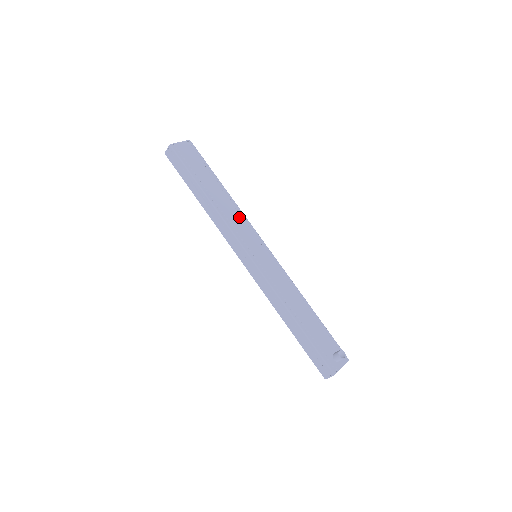
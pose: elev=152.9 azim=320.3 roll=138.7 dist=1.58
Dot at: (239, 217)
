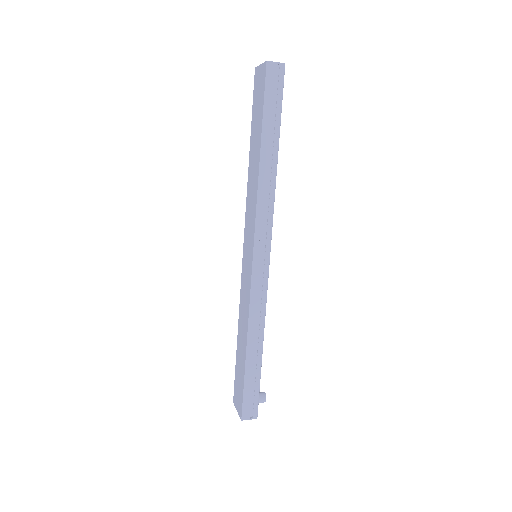
Dot at: occluded
